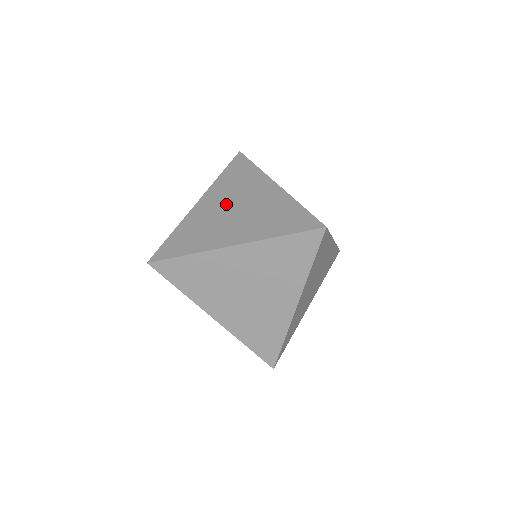
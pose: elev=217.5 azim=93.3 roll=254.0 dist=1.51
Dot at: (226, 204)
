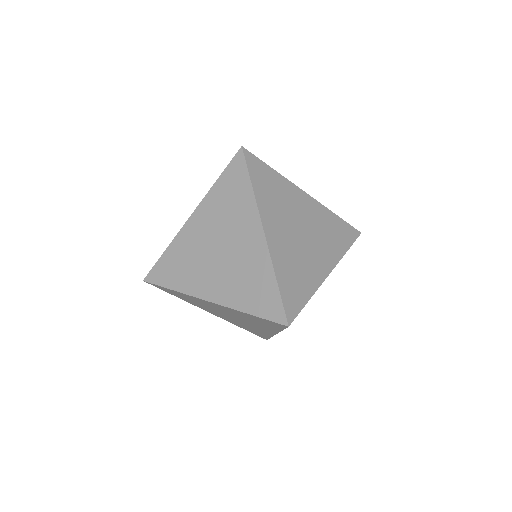
Dot at: occluded
